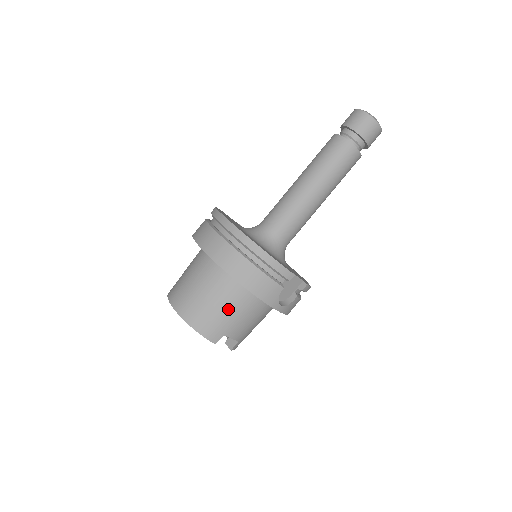
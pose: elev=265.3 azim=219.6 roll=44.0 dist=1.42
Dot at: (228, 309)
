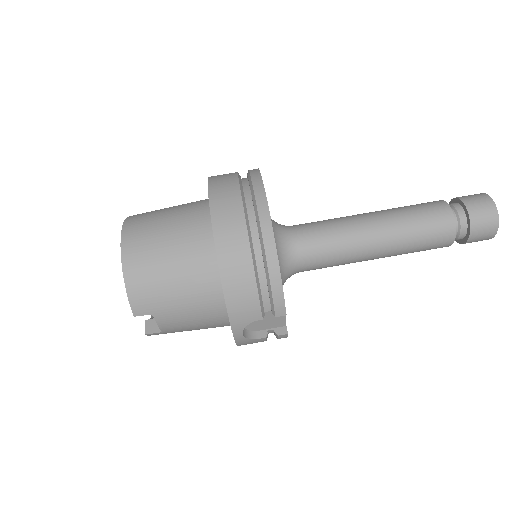
Dot at: (182, 290)
